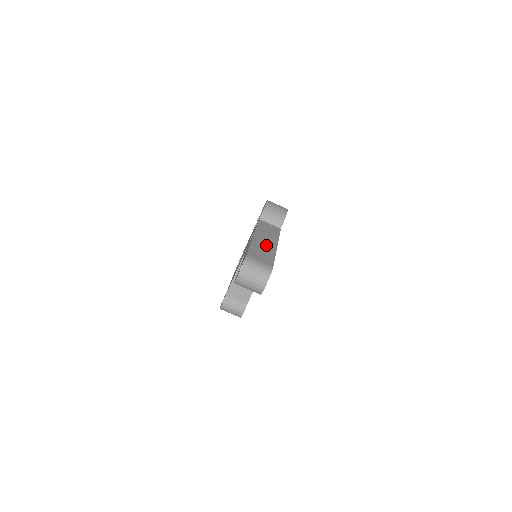
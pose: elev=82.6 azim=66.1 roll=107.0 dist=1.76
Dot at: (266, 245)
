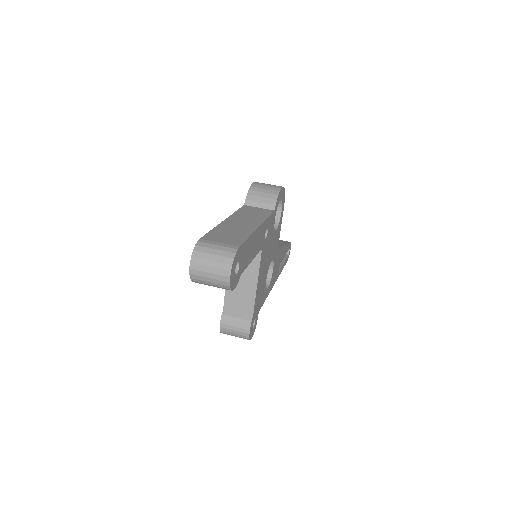
Dot at: (240, 227)
